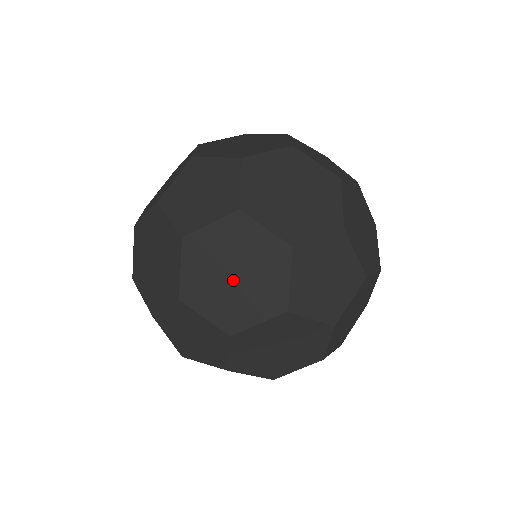
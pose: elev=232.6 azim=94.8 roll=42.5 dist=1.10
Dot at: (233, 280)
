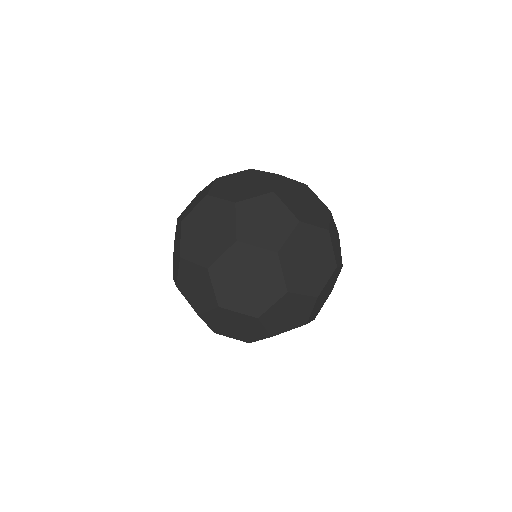
Dot at: (207, 234)
